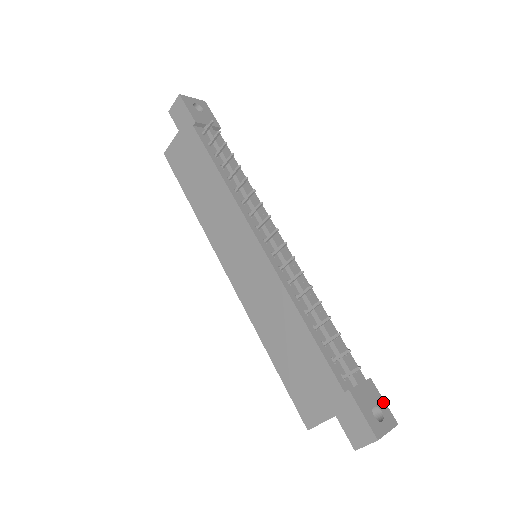
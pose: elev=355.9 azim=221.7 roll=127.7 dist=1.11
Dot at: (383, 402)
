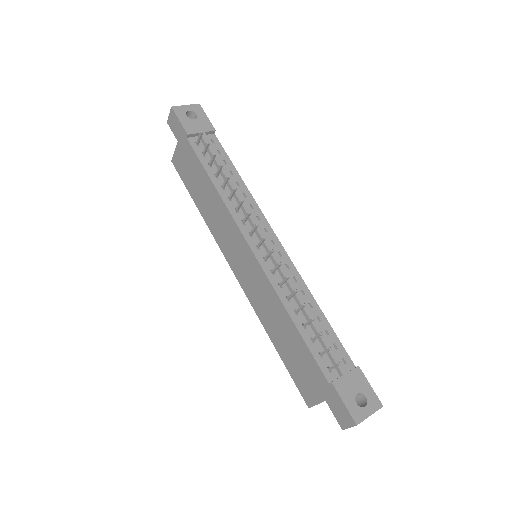
Dot at: (369, 387)
